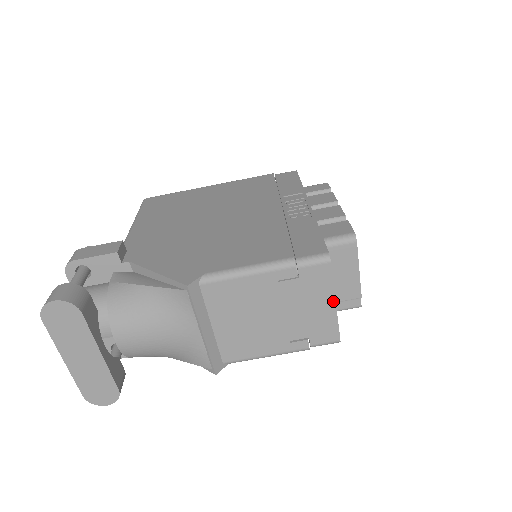
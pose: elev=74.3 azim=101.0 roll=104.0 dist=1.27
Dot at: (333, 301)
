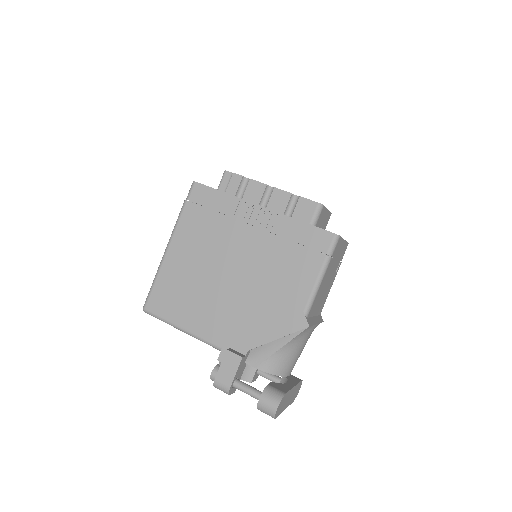
Dot at: (344, 241)
